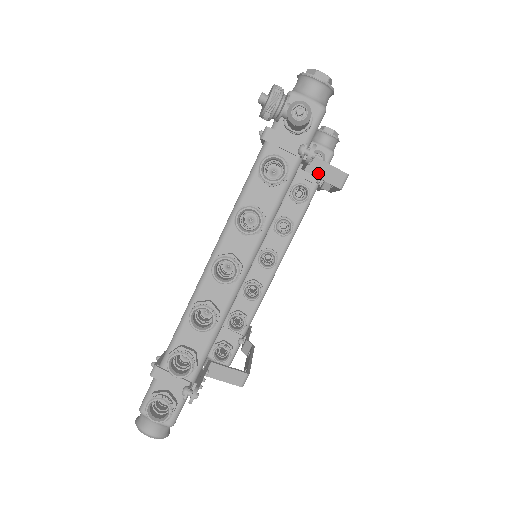
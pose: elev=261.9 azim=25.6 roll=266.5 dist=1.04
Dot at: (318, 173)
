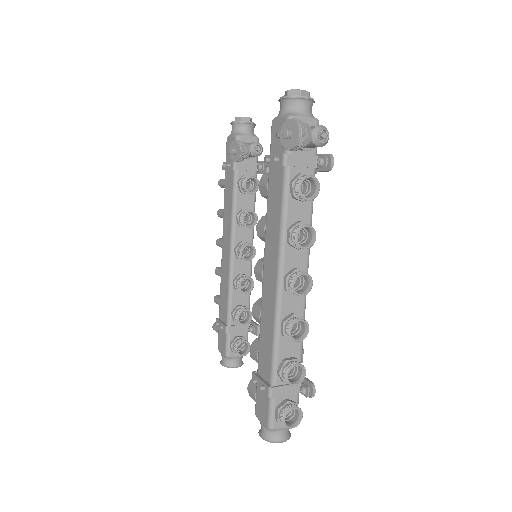
Dot at: occluded
